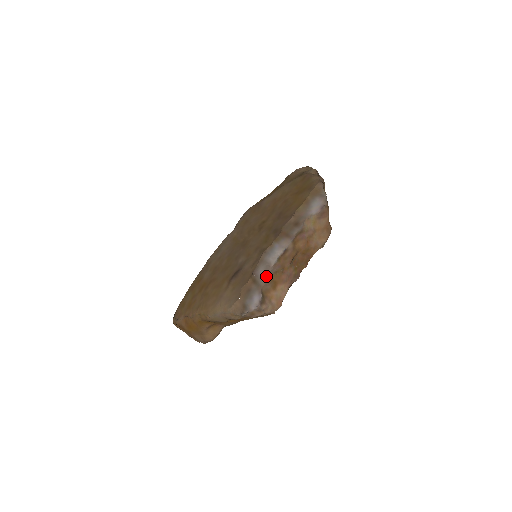
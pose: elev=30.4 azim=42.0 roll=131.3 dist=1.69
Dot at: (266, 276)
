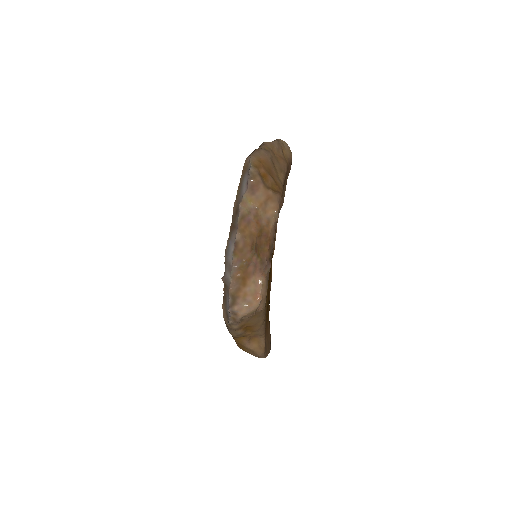
Dot at: (230, 277)
